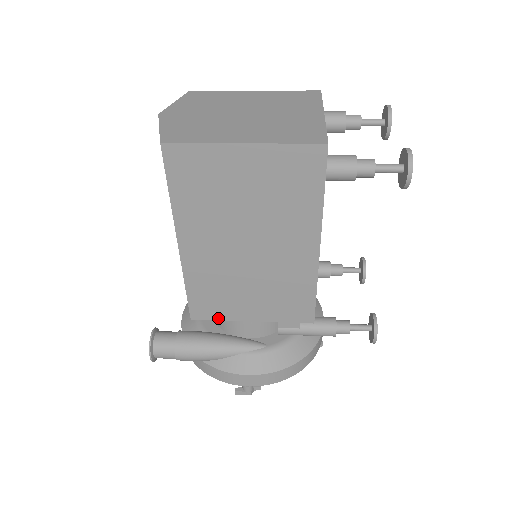
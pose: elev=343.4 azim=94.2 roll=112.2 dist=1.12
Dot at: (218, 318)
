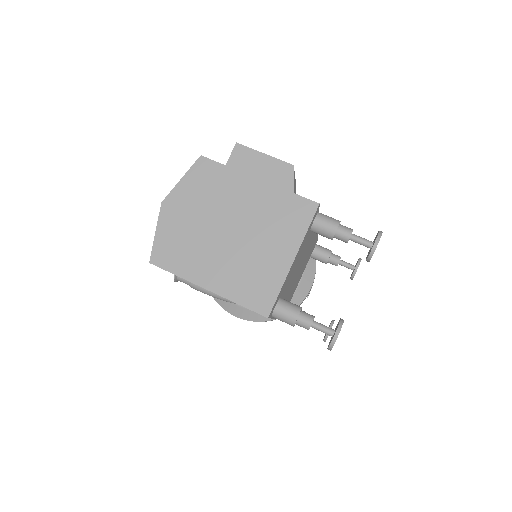
Dot at: occluded
